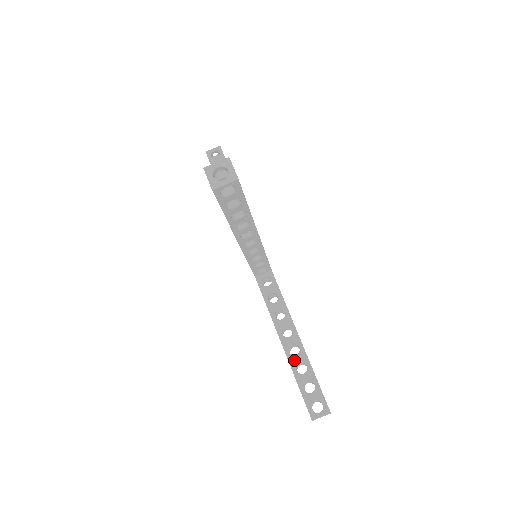
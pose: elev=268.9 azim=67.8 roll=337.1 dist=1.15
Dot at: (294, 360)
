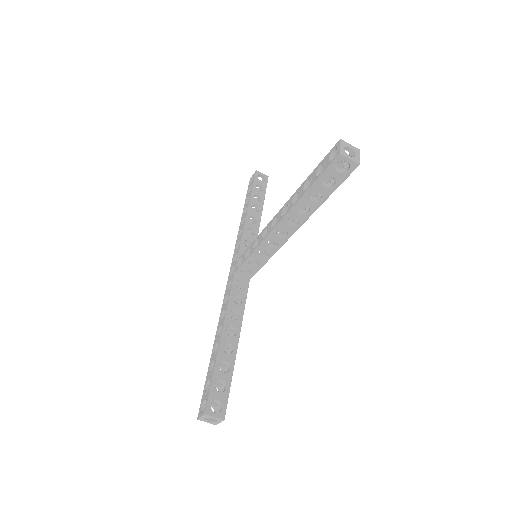
Dot at: (223, 356)
